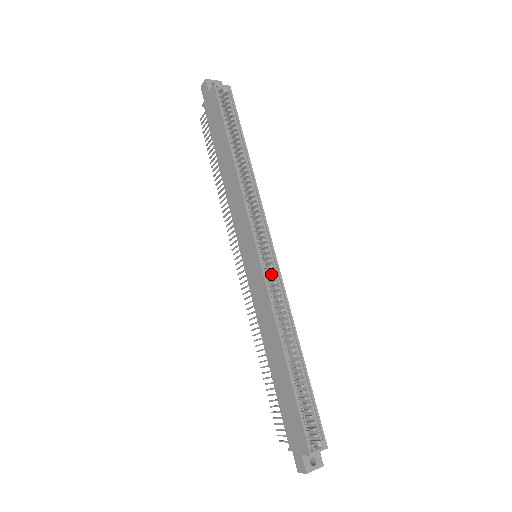
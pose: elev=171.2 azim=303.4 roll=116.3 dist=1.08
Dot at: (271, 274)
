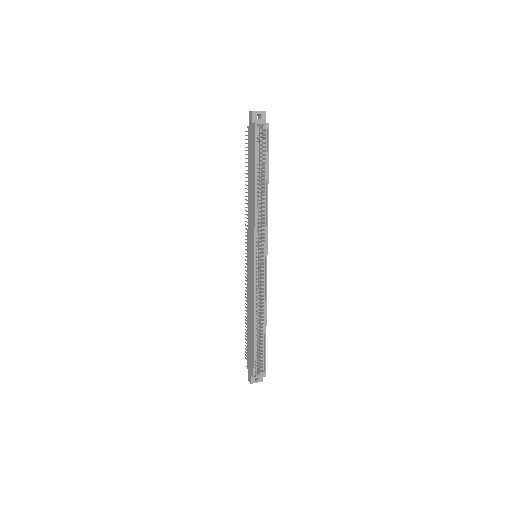
Dot at: (262, 272)
